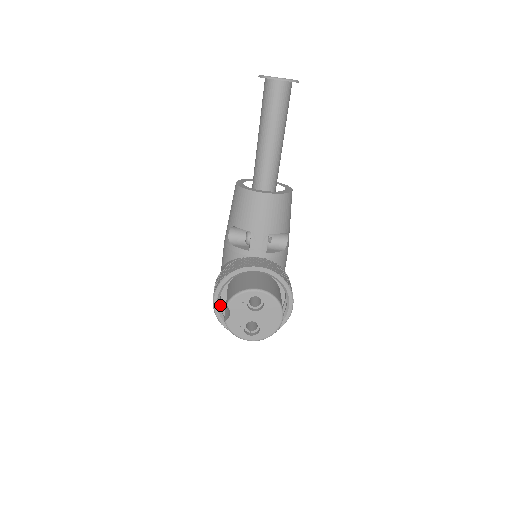
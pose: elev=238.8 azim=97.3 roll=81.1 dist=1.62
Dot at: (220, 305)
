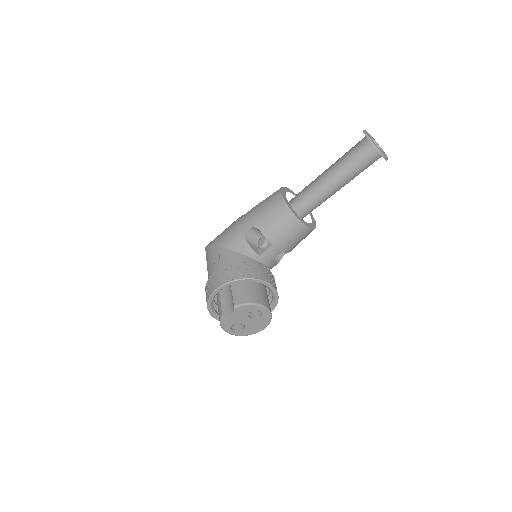
Dot at: occluded
